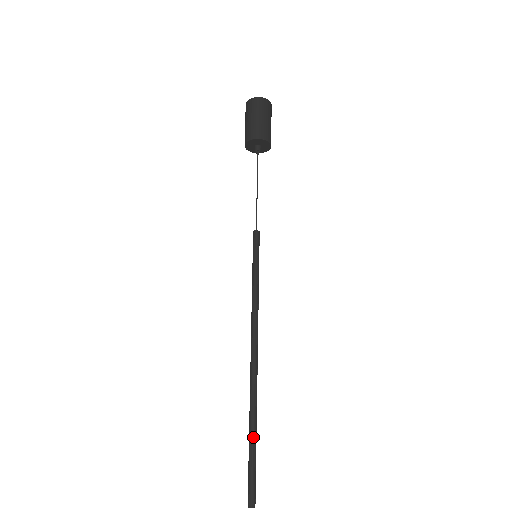
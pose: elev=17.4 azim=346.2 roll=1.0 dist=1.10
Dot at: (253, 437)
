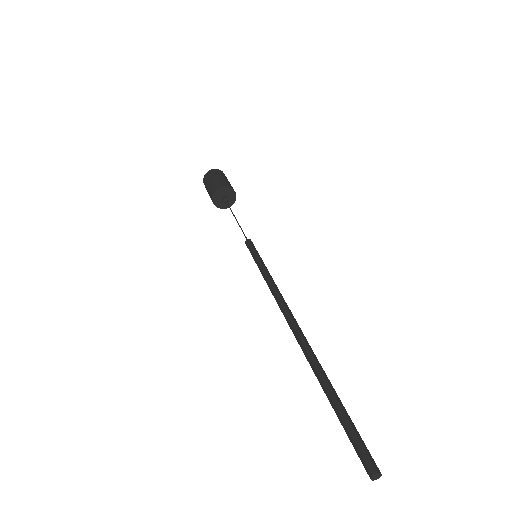
Dot at: (329, 396)
